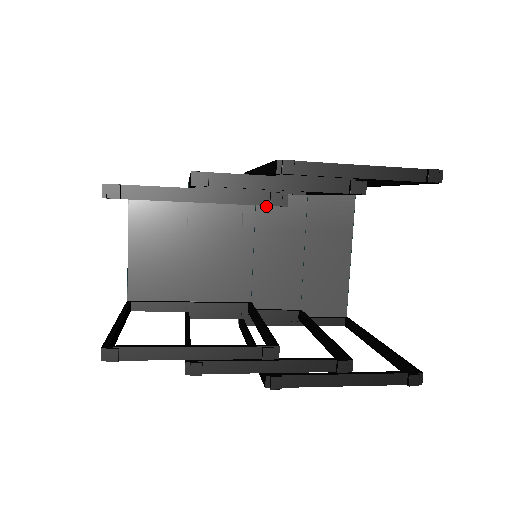
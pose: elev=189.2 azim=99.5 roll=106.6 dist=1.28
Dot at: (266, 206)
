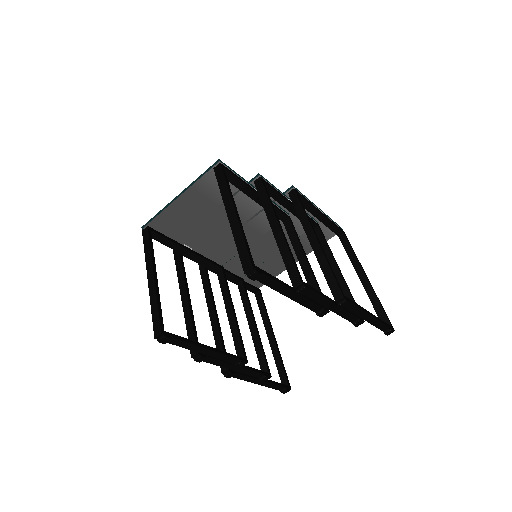
Dot at: occluded
